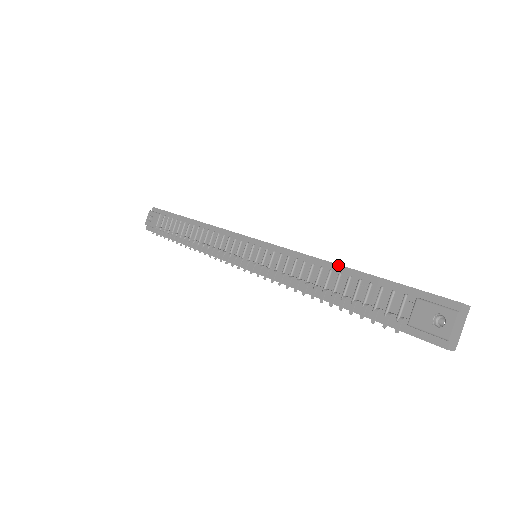
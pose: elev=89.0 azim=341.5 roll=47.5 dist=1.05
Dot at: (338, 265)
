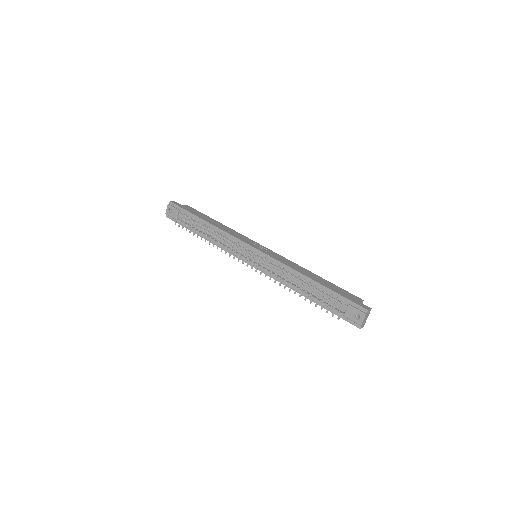
Dot at: (309, 278)
